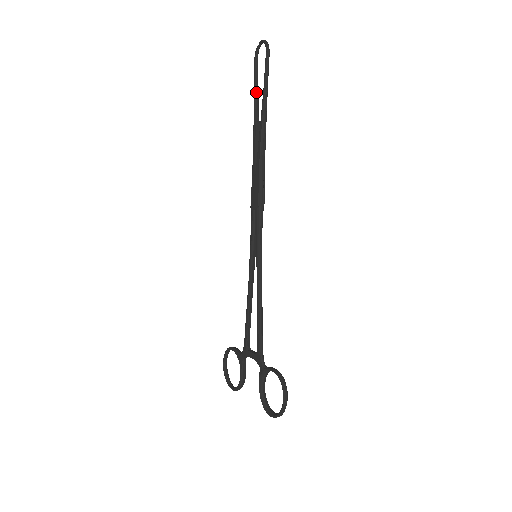
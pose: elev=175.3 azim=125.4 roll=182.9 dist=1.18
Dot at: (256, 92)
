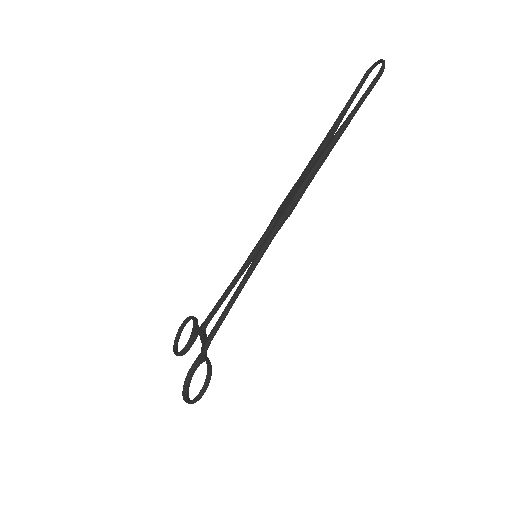
Dot at: (347, 106)
